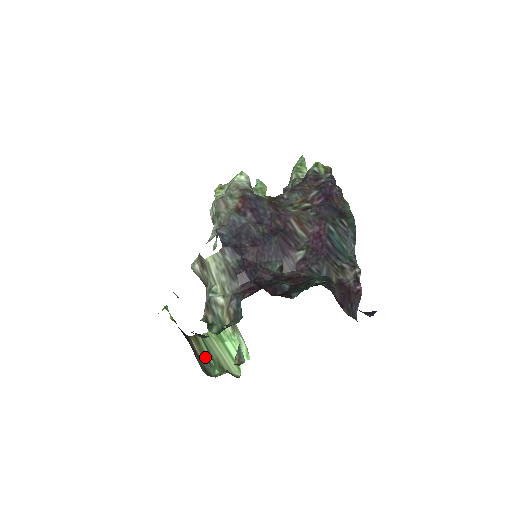
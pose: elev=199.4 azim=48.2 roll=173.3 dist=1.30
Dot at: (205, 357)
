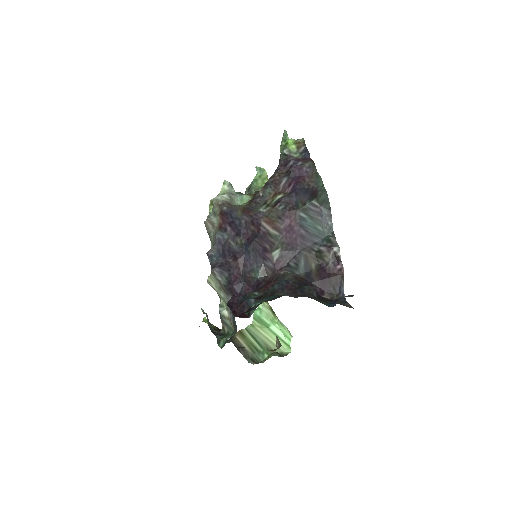
Dot at: (252, 347)
